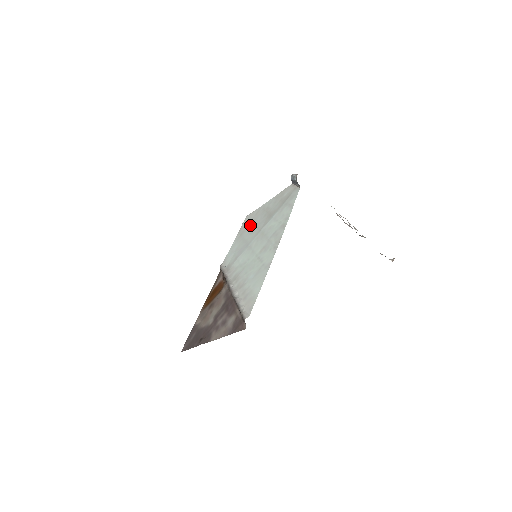
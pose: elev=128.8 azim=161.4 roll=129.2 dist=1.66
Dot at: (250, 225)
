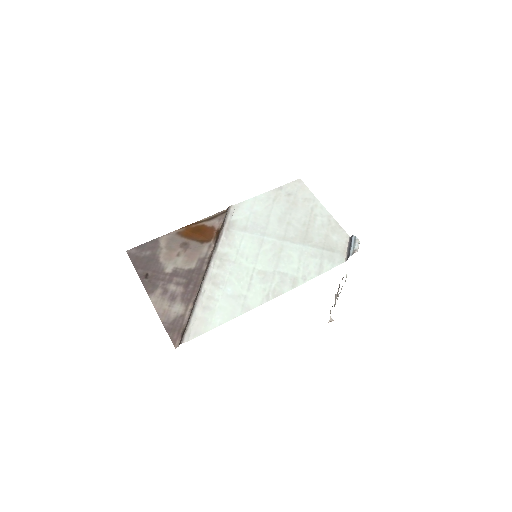
Dot at: (289, 205)
